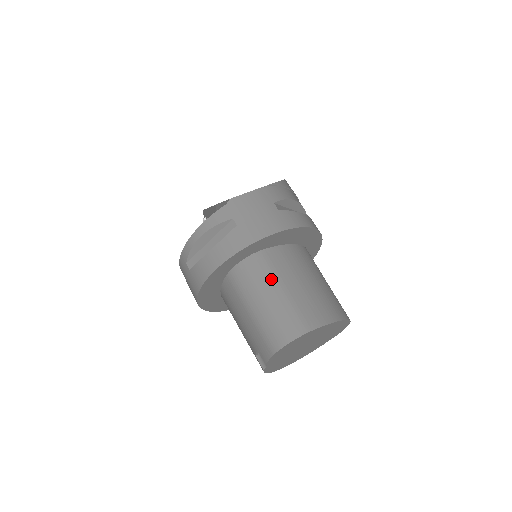
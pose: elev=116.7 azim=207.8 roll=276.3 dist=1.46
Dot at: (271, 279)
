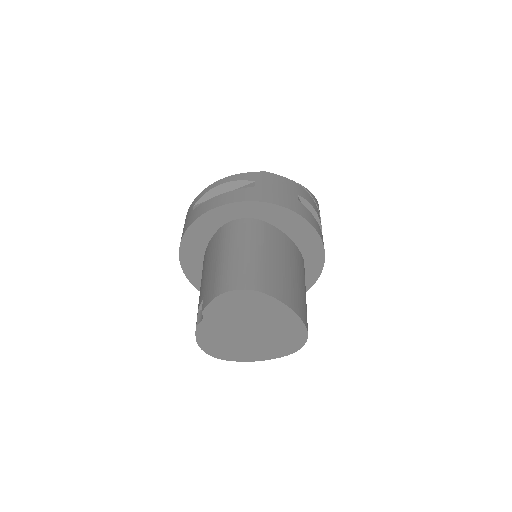
Dot at: (256, 241)
